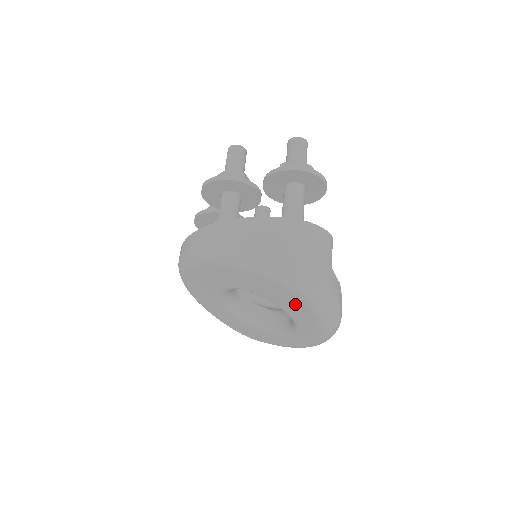
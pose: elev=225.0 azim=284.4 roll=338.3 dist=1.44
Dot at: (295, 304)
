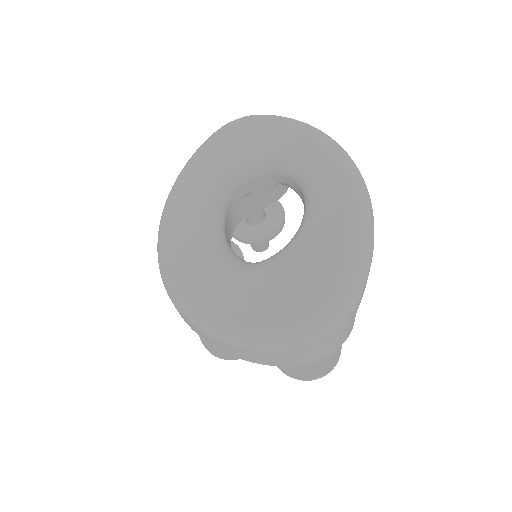
Dot at: (252, 136)
